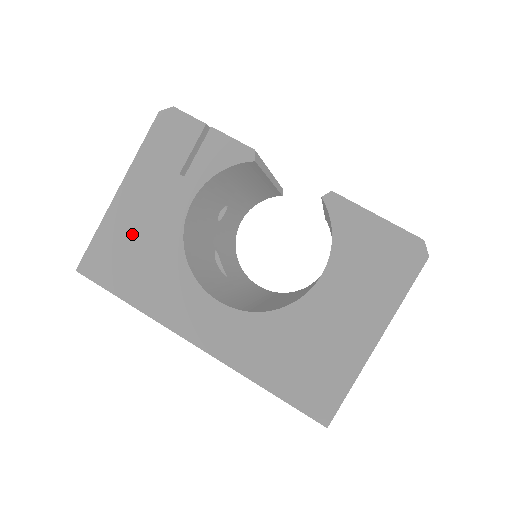
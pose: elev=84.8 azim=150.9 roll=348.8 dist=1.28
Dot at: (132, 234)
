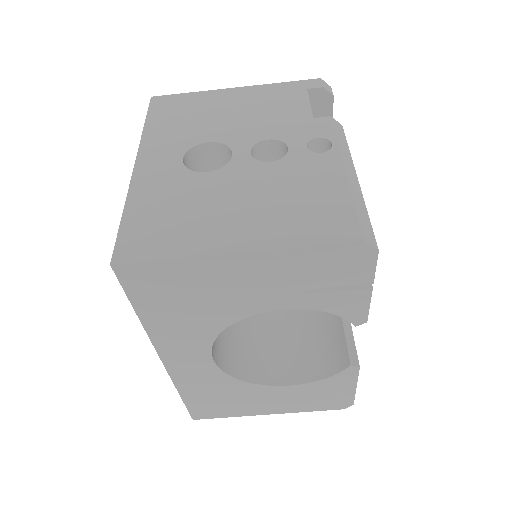
Dot at: (205, 287)
